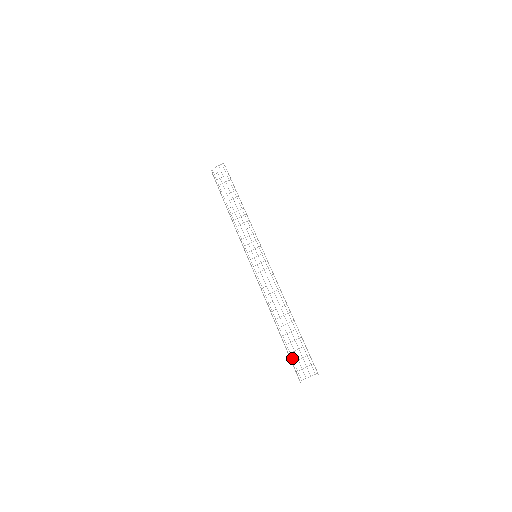
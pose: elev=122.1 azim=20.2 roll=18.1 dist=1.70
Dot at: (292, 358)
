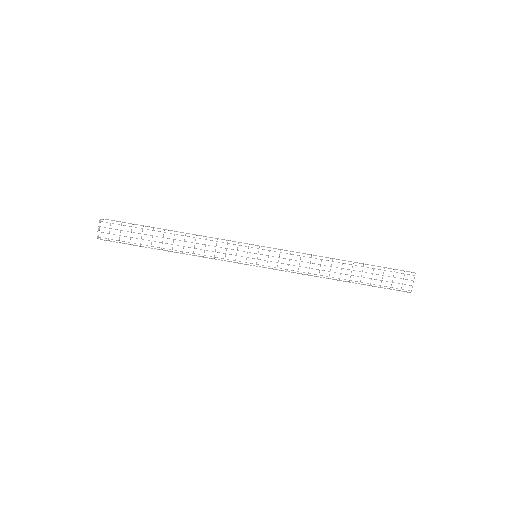
Dot at: occluded
